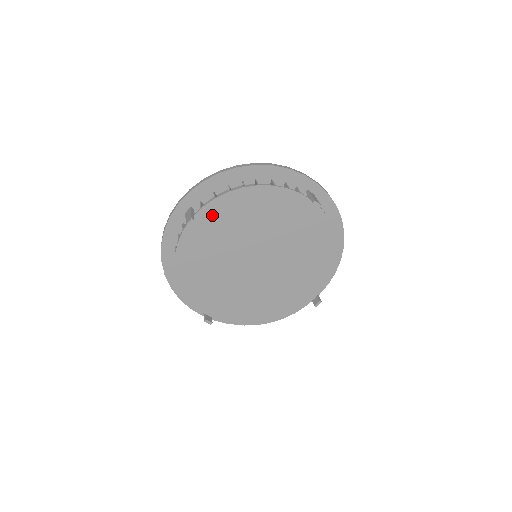
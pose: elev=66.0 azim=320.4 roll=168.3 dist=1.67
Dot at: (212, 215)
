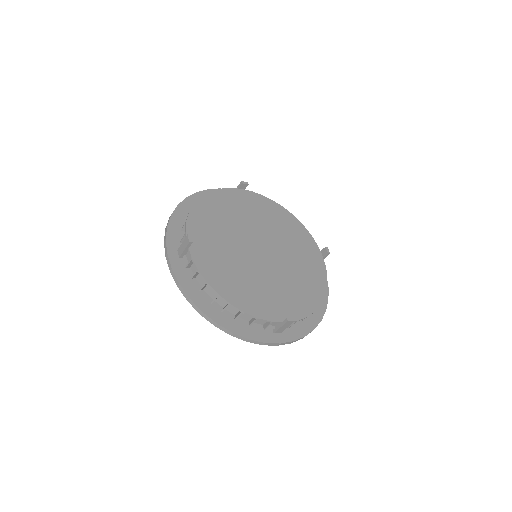
Dot at: (197, 233)
